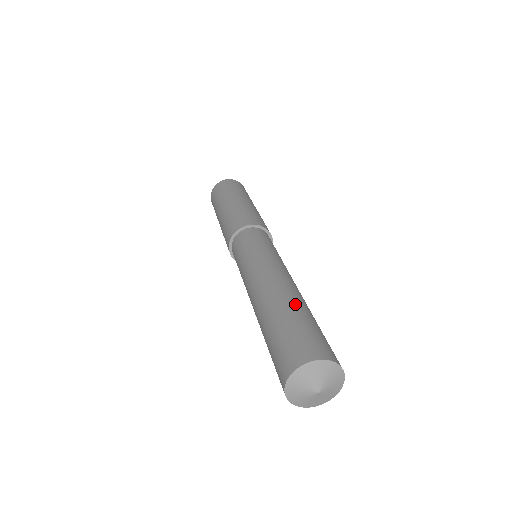
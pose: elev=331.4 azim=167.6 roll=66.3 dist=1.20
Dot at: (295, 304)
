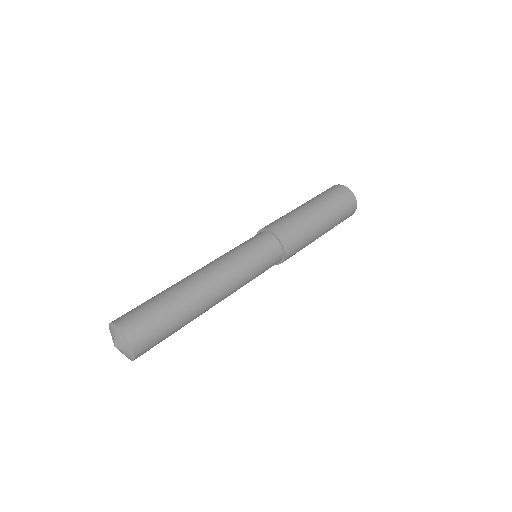
Dot at: (181, 302)
